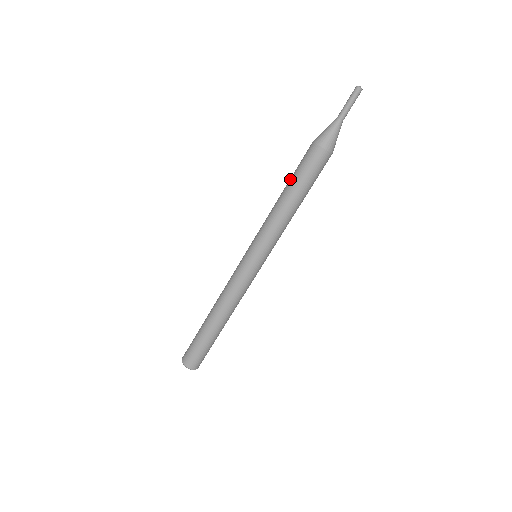
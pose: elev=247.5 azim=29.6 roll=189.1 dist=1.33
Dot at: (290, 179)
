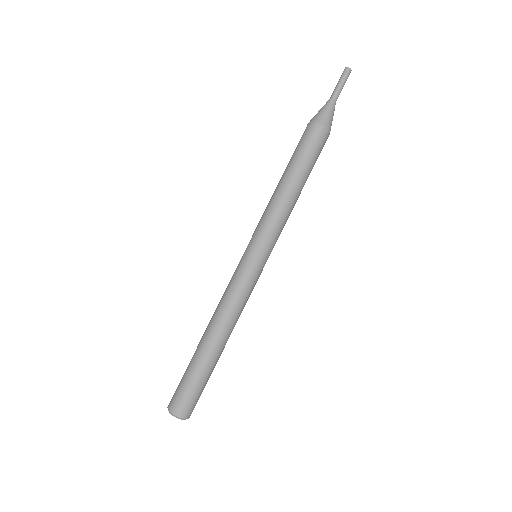
Dot at: (288, 163)
